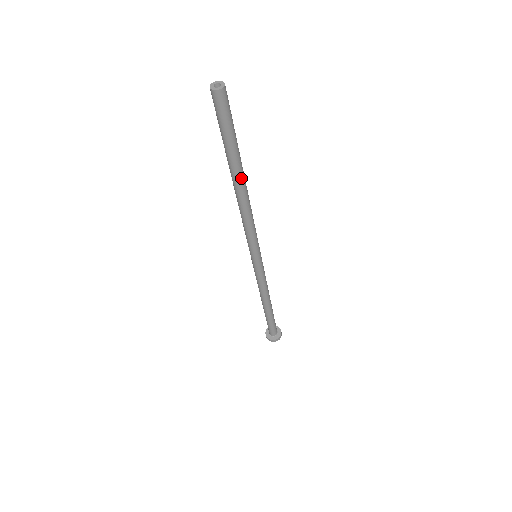
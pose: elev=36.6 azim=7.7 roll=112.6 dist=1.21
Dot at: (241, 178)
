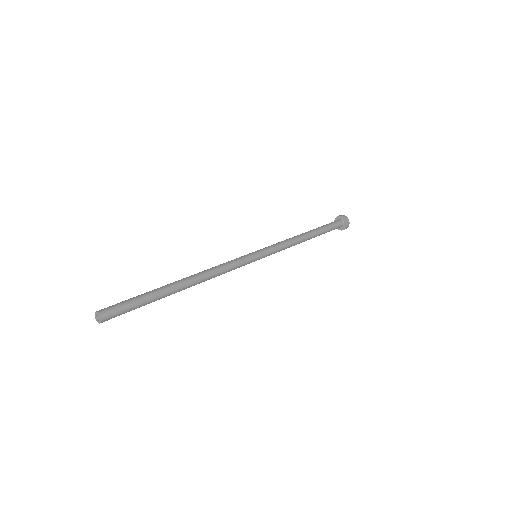
Dot at: (179, 288)
